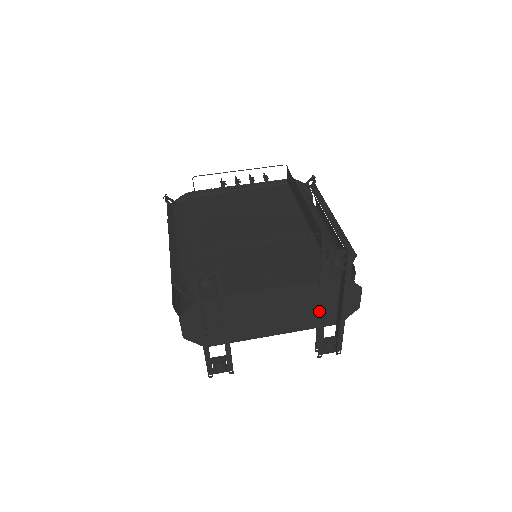
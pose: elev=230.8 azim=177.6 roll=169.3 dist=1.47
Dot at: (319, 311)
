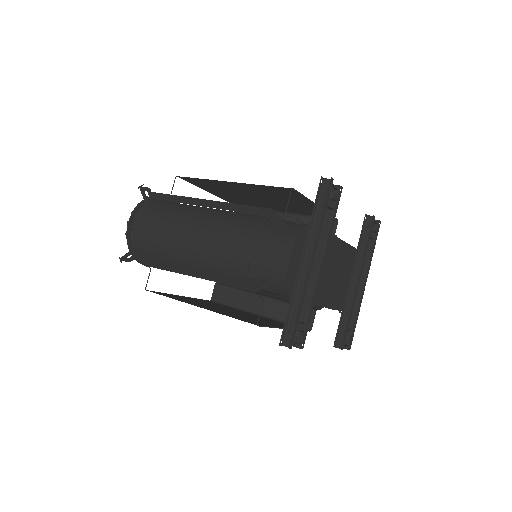
Dot at: (348, 287)
